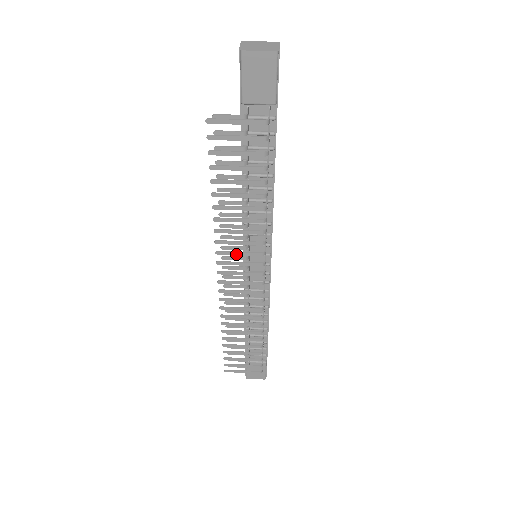
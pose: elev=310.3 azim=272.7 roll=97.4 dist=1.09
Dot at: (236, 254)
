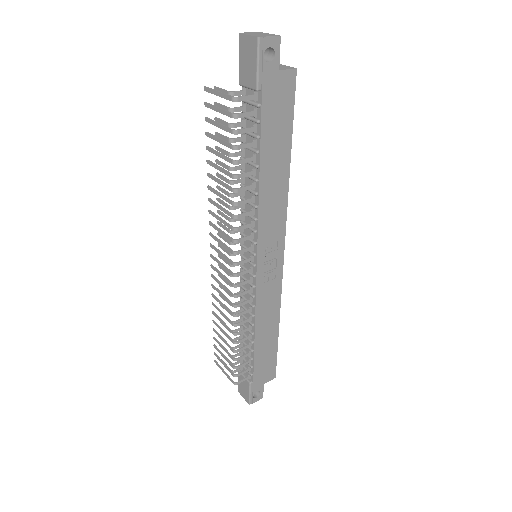
Dot at: (219, 231)
